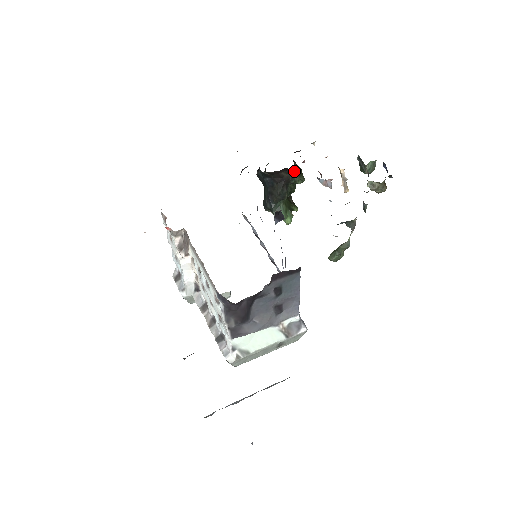
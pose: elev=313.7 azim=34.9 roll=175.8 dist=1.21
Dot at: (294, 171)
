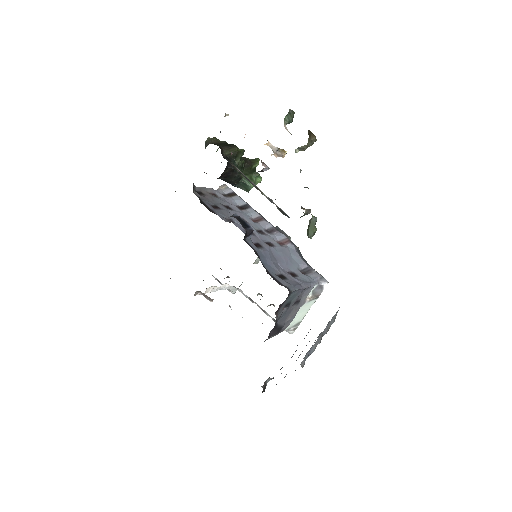
Dot at: (230, 161)
